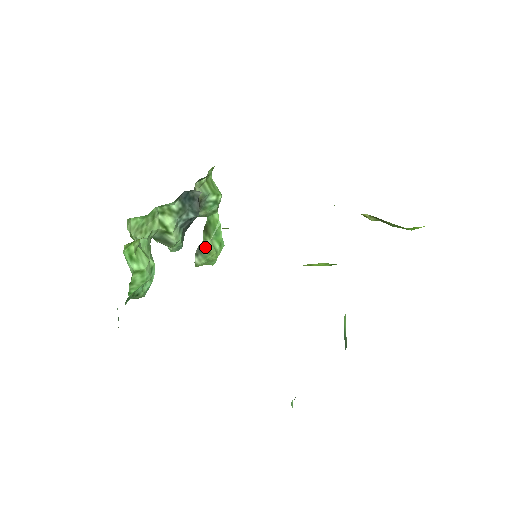
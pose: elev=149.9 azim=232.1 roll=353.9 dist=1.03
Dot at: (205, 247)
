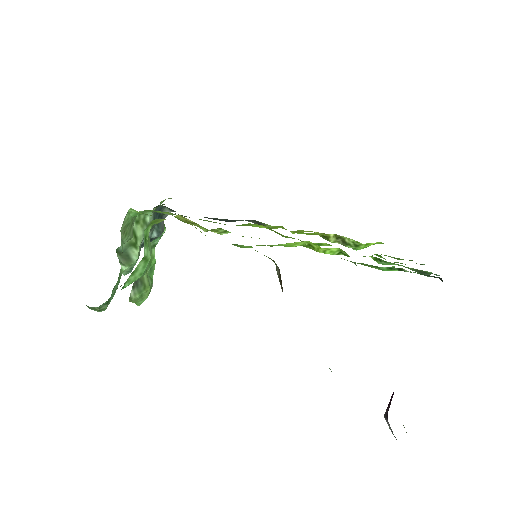
Dot at: (141, 281)
